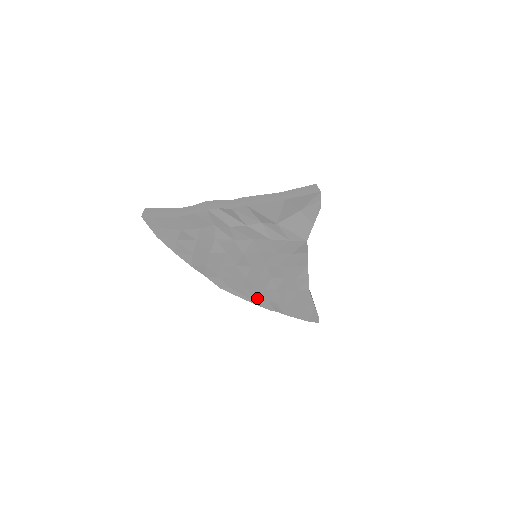
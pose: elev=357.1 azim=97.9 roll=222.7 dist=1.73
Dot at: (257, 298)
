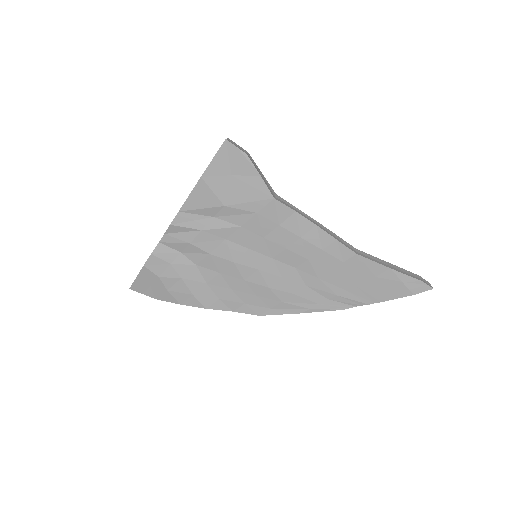
Dot at: (310, 303)
